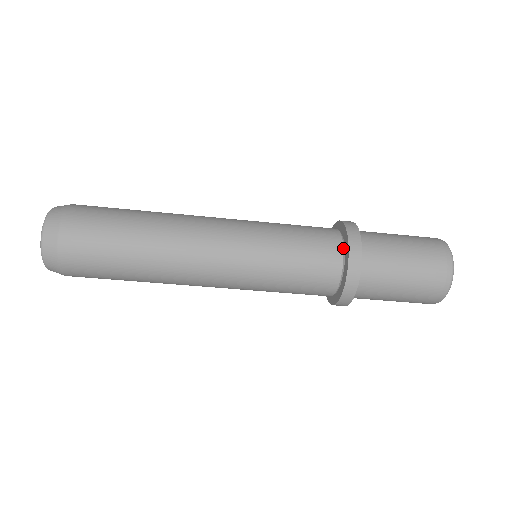
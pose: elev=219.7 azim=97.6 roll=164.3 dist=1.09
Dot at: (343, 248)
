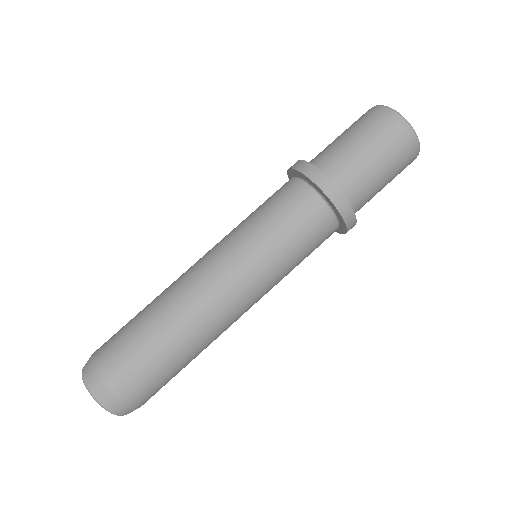
Dot at: occluded
